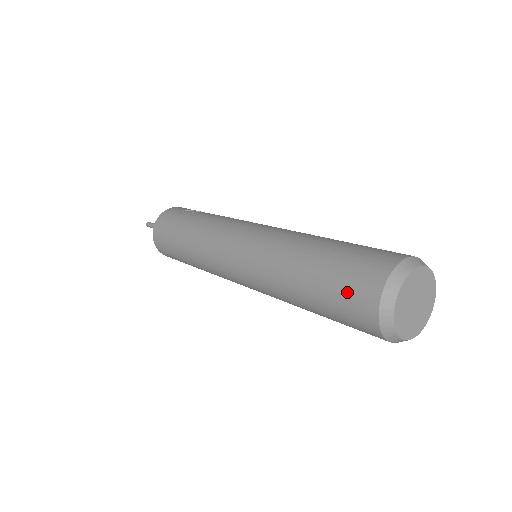
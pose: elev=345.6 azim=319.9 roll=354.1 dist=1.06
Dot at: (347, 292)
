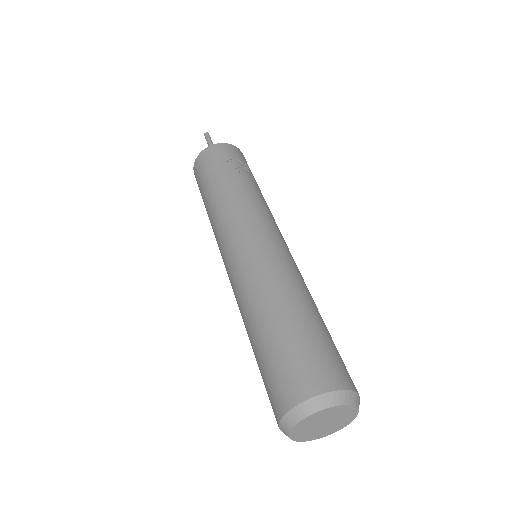
Dot at: (280, 373)
